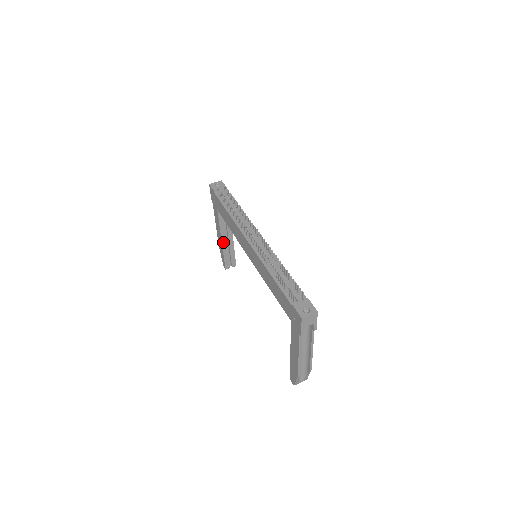
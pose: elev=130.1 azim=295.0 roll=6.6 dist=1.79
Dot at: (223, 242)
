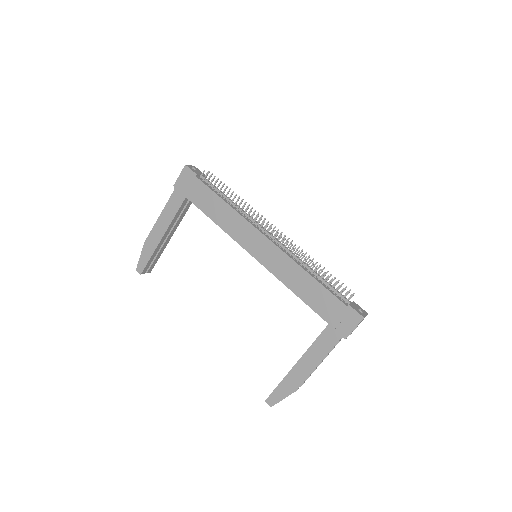
Dot at: (162, 238)
